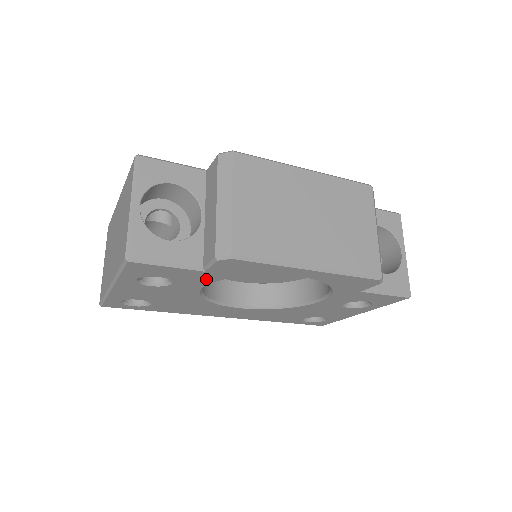
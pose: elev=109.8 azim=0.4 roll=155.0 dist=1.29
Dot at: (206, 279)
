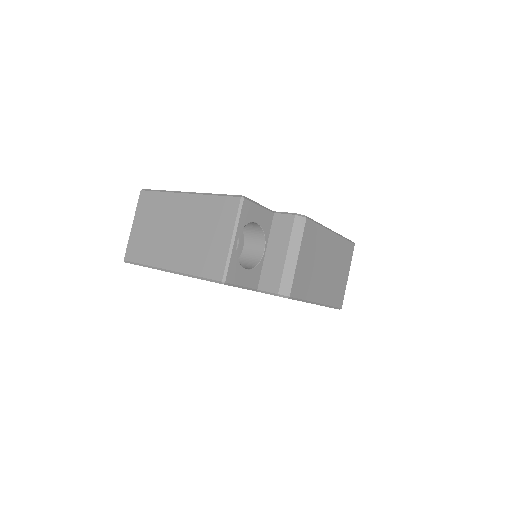
Dot at: occluded
